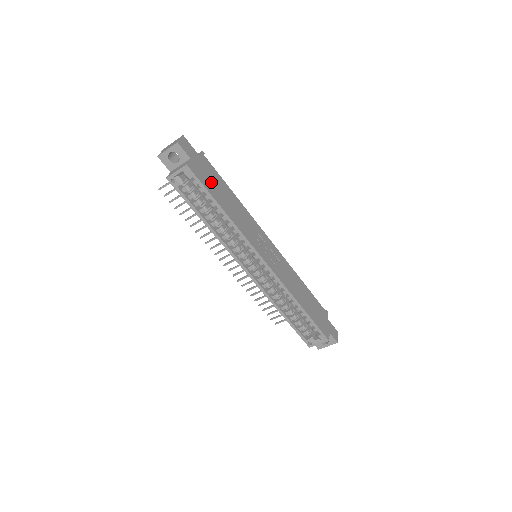
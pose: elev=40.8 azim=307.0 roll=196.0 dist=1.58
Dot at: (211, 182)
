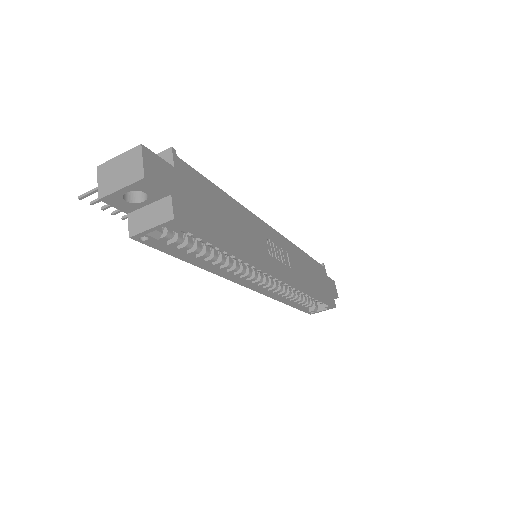
Dot at: (205, 211)
